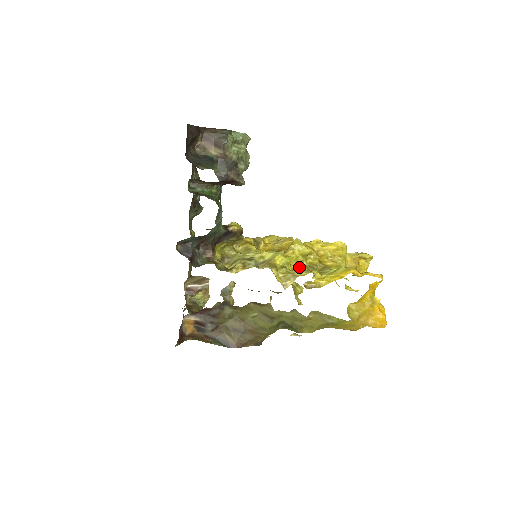
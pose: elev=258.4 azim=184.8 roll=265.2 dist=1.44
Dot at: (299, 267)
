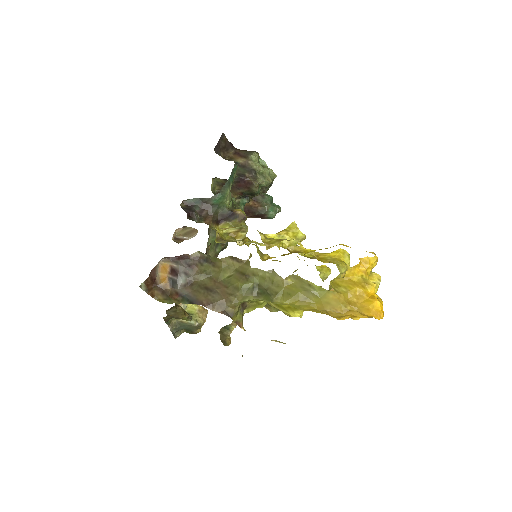
Dot at: occluded
